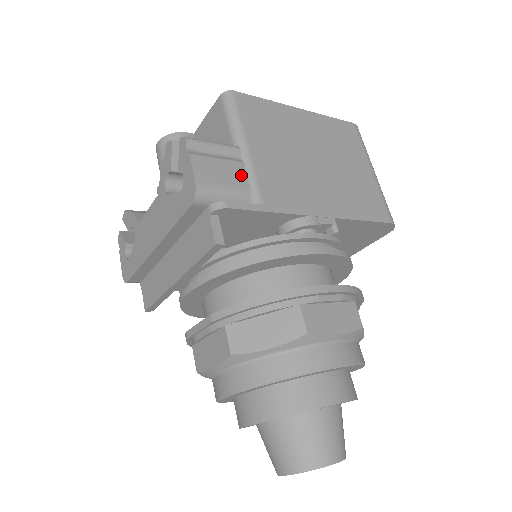
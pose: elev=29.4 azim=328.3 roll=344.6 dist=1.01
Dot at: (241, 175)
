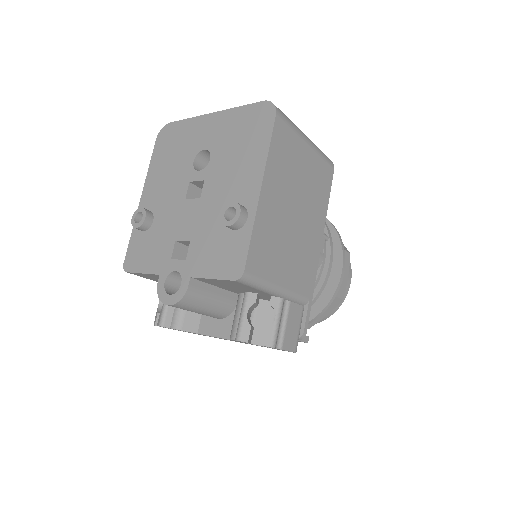
Dot at: (296, 309)
